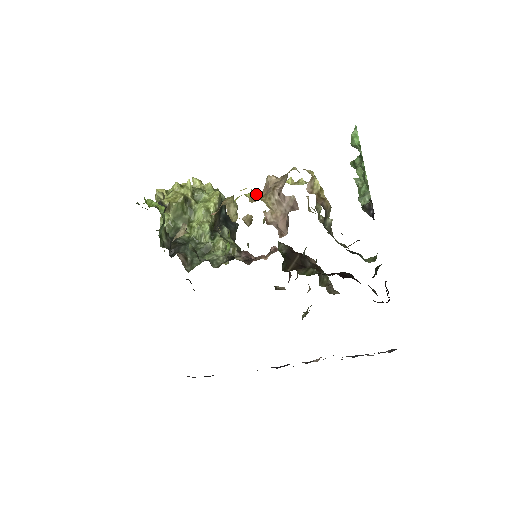
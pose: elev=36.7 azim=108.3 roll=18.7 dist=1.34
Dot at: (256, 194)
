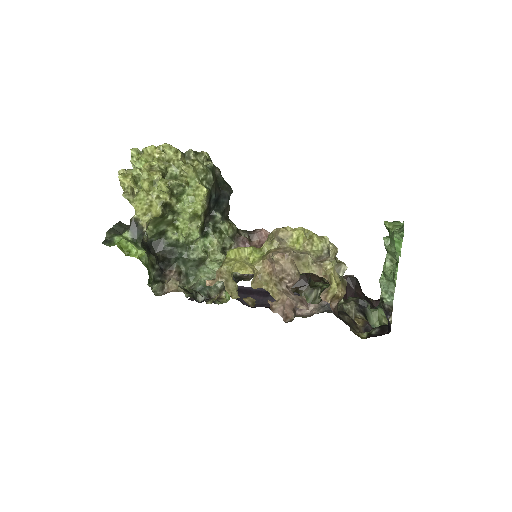
Dot at: (259, 265)
